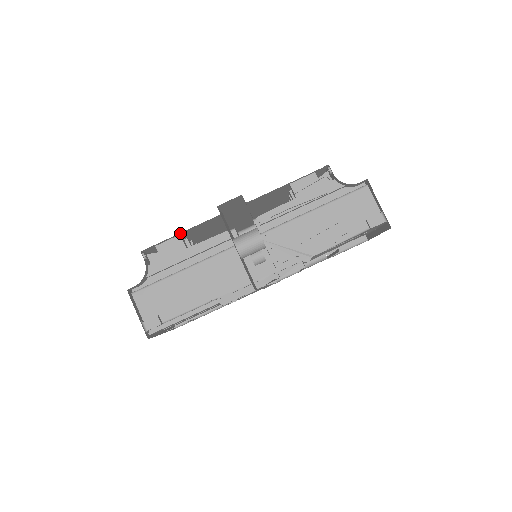
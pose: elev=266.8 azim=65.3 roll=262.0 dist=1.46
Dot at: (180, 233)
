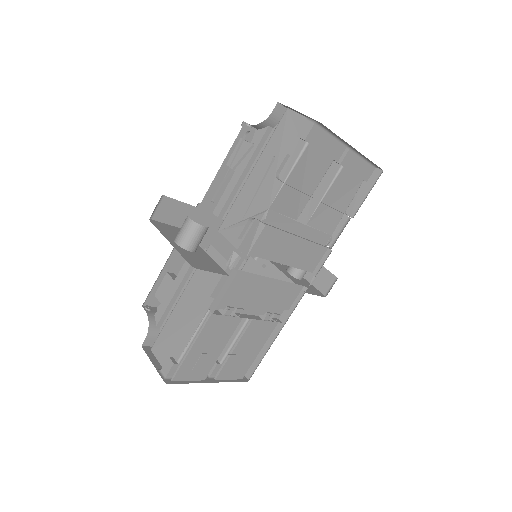
Dot at: (164, 270)
